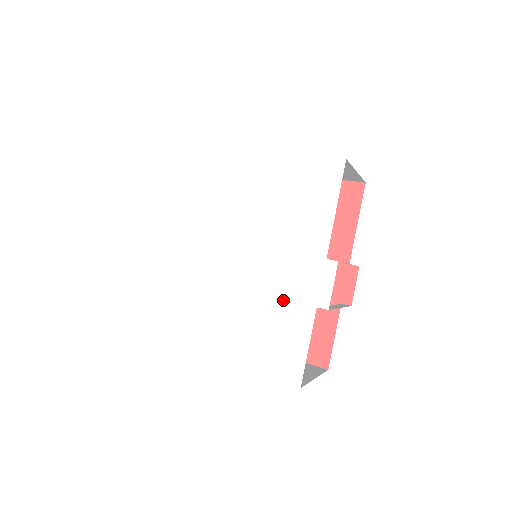
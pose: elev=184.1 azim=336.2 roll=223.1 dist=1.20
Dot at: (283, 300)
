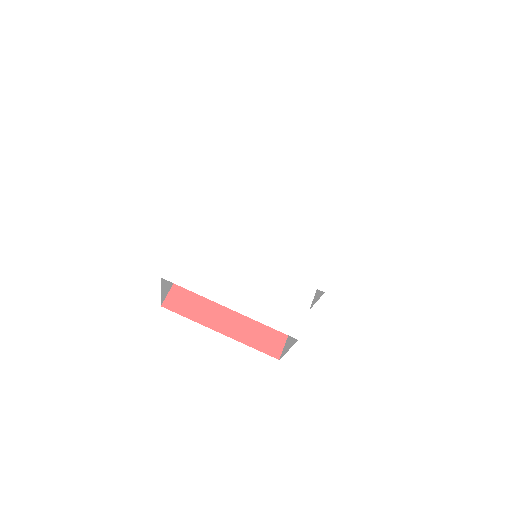
Dot at: (294, 279)
